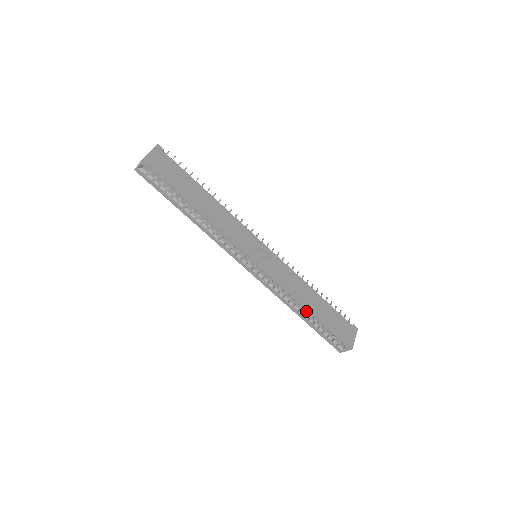
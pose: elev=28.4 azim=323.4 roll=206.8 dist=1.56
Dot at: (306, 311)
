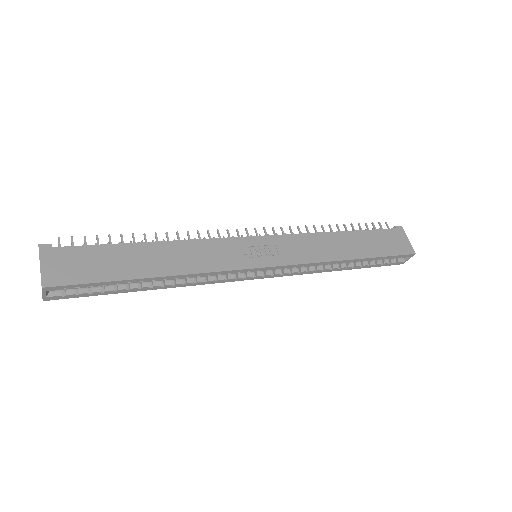
Dot at: (349, 262)
